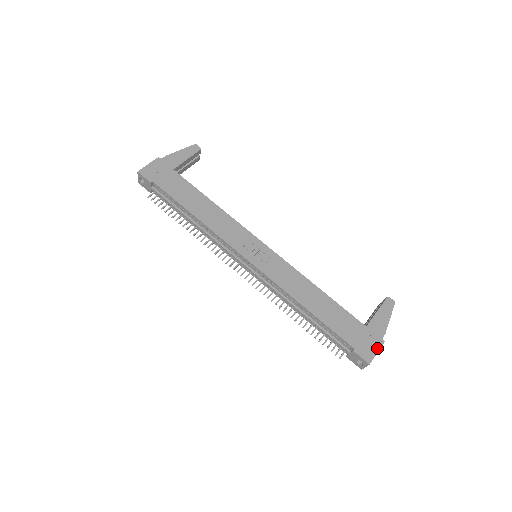
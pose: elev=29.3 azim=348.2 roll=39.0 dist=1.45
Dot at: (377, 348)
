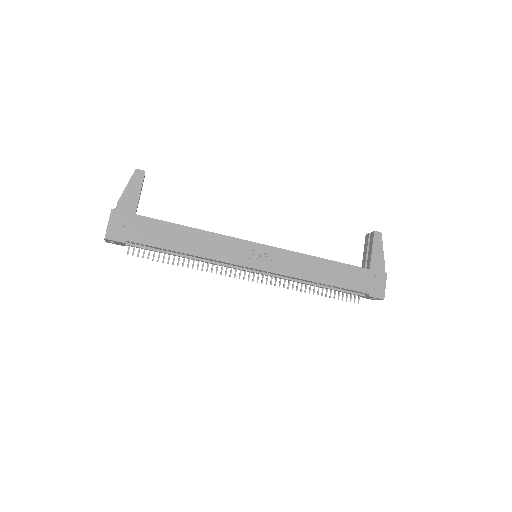
Dot at: (384, 283)
